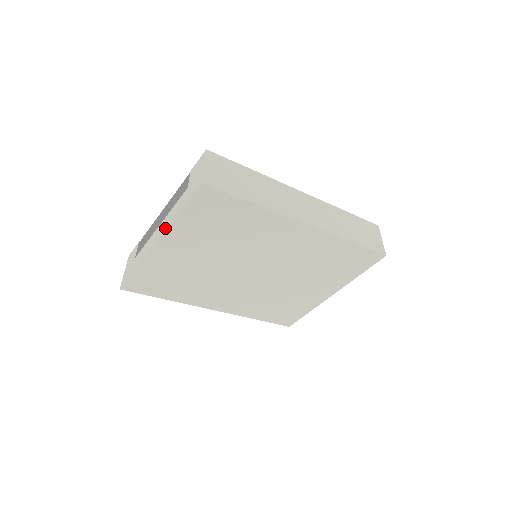
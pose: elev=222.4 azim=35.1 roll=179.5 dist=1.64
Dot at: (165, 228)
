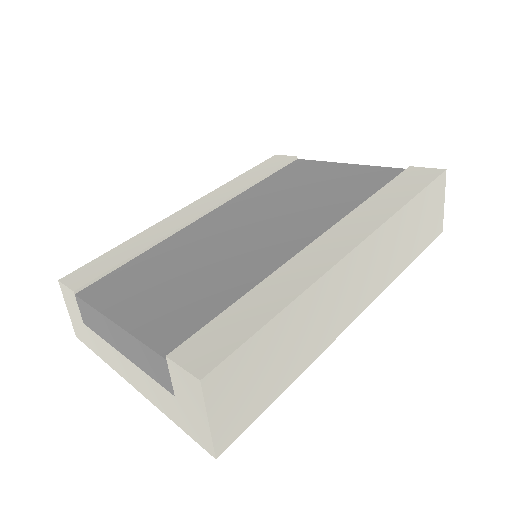
Dot at: (146, 397)
